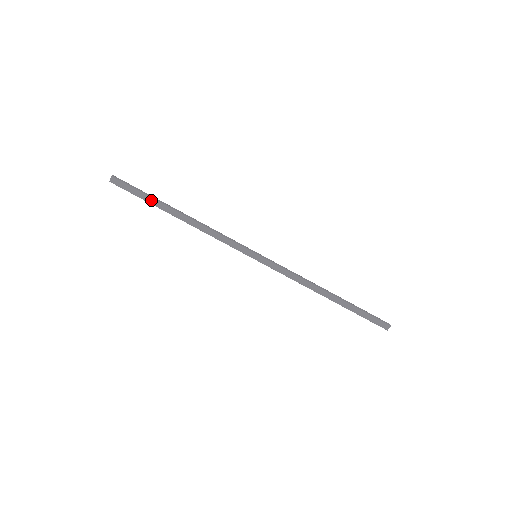
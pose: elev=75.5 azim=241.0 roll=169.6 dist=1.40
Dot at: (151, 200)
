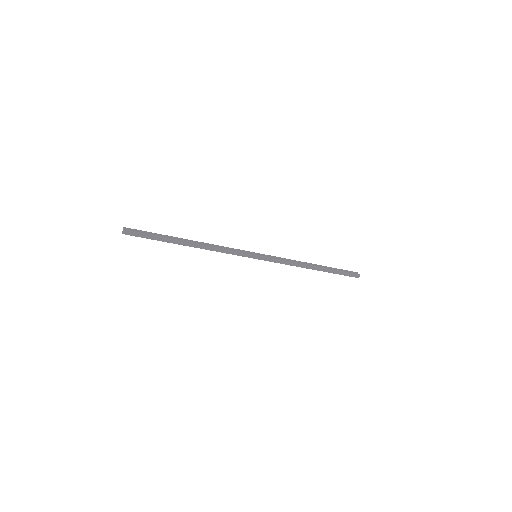
Dot at: (162, 240)
